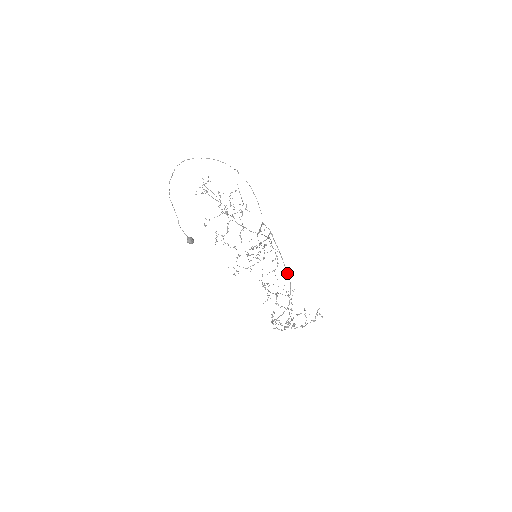
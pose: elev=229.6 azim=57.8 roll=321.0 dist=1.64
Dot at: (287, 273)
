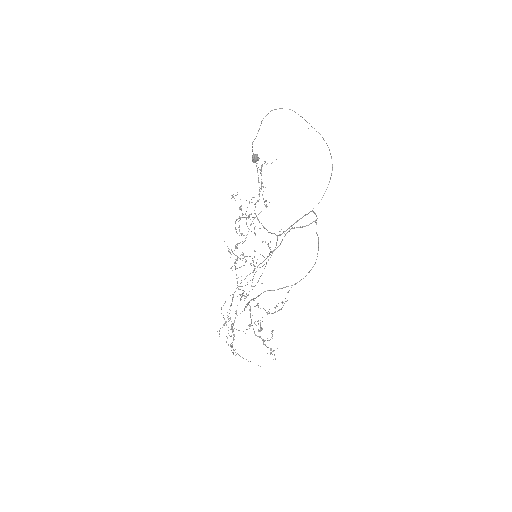
Dot at: (317, 254)
